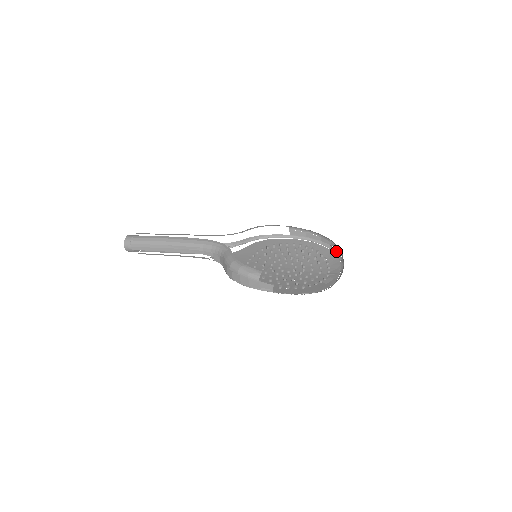
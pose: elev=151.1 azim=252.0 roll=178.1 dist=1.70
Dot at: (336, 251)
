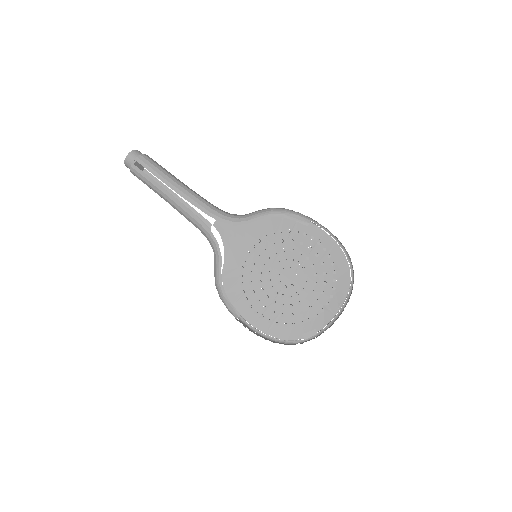
Dot at: (353, 274)
